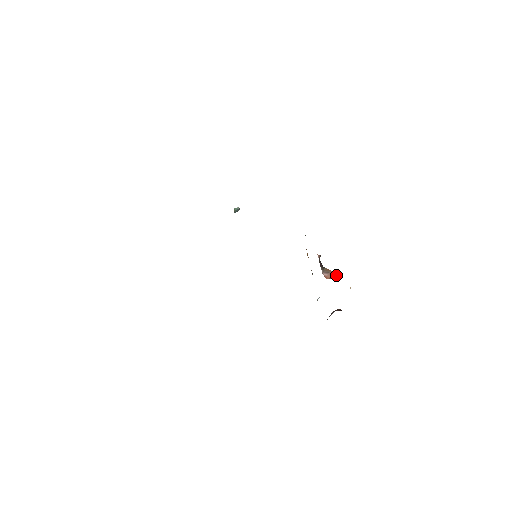
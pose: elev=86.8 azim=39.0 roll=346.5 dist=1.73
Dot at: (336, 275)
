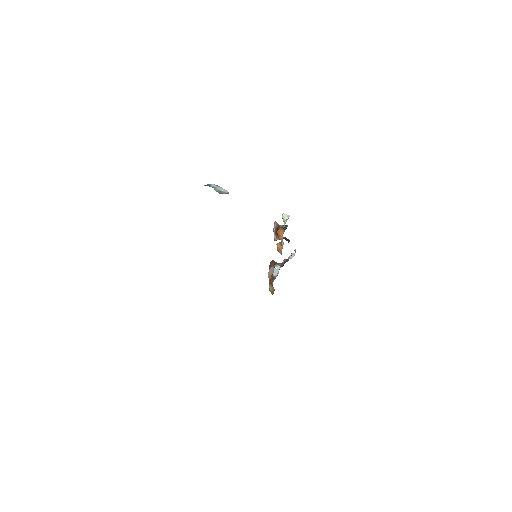
Dot at: (287, 240)
